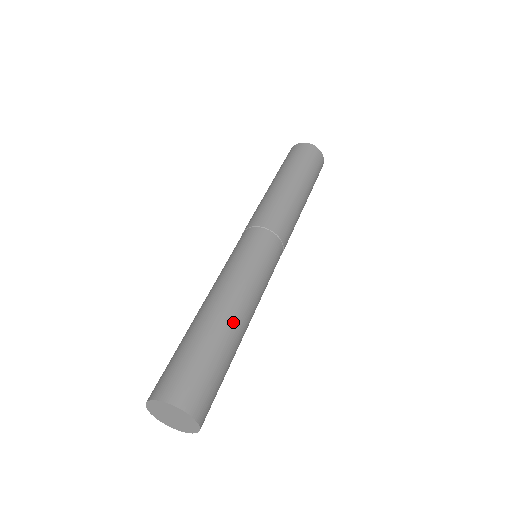
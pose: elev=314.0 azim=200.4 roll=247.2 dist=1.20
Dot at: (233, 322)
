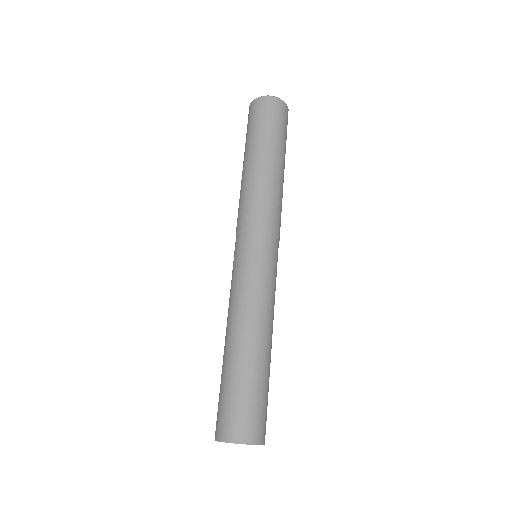
Dot at: (243, 343)
